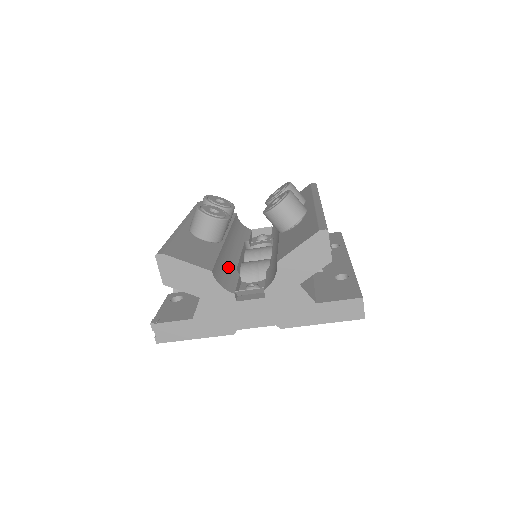
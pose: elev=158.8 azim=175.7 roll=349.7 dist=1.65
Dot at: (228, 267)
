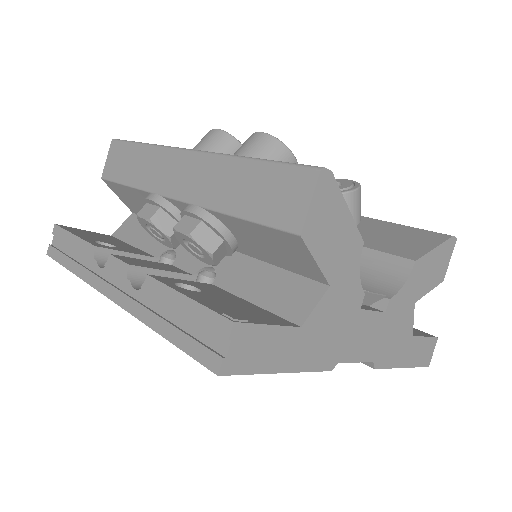
Dot at: occluded
